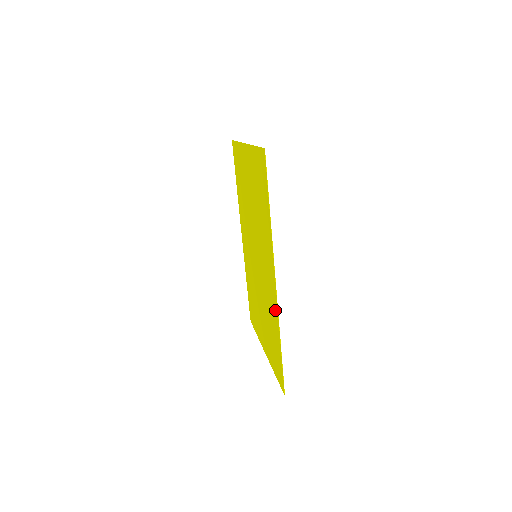
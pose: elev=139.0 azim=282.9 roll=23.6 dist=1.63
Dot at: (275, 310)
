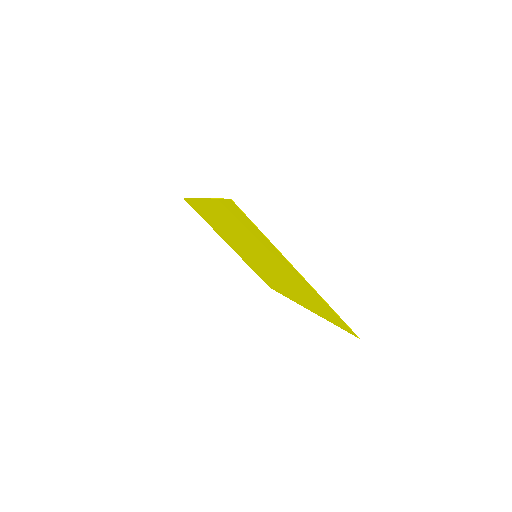
Dot at: occluded
